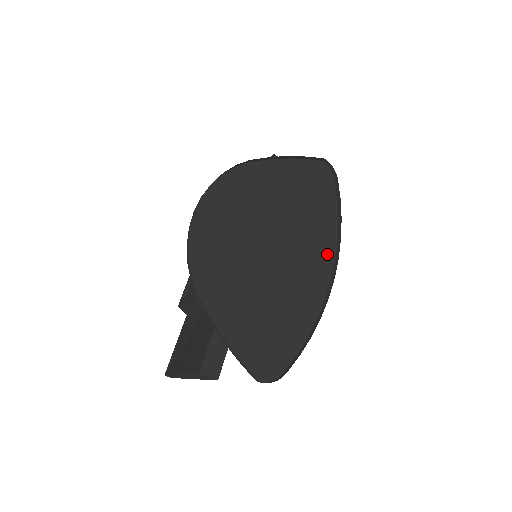
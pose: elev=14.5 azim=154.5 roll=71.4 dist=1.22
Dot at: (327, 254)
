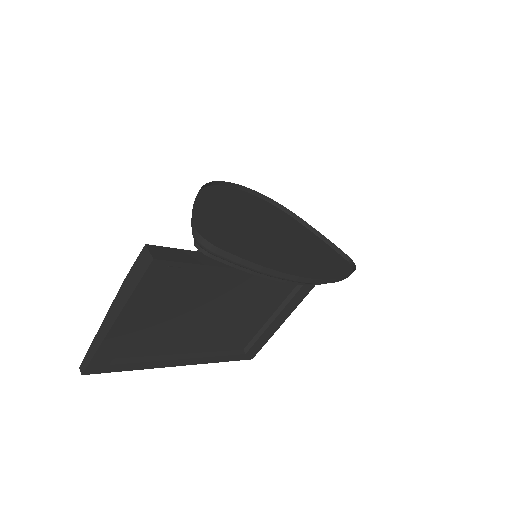
Dot at: (317, 276)
